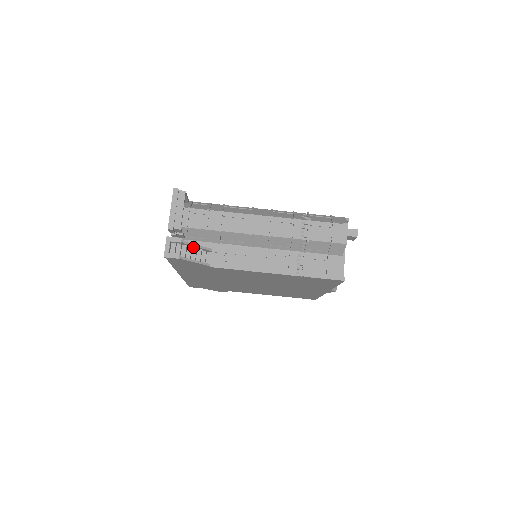
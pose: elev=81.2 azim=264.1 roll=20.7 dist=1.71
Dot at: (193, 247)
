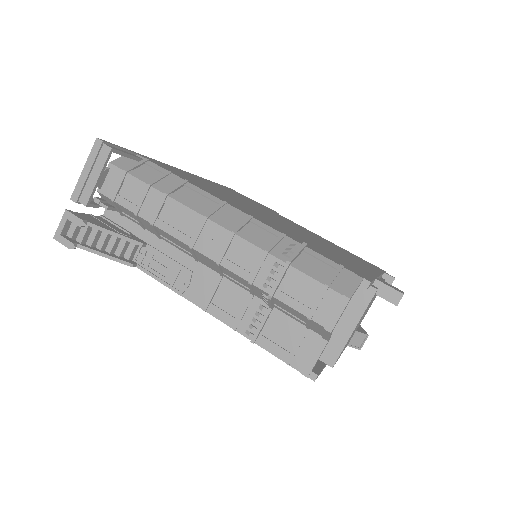
Dot at: (113, 233)
